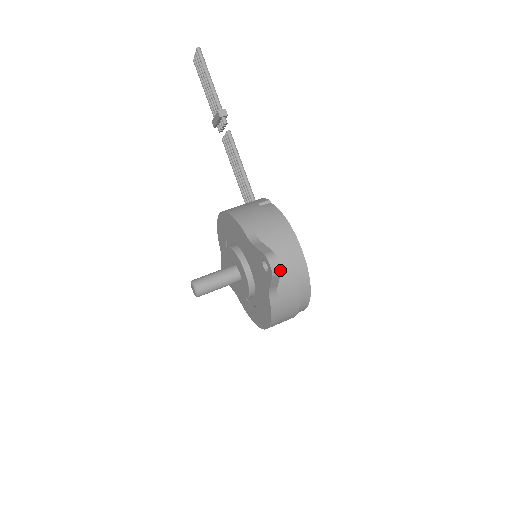
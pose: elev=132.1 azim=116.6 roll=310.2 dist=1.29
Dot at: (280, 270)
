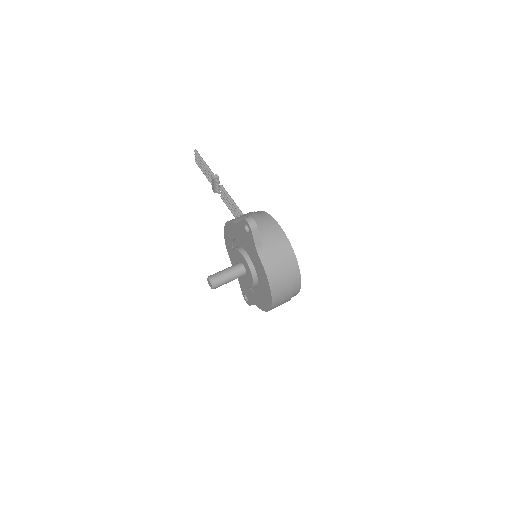
Dot at: (256, 224)
